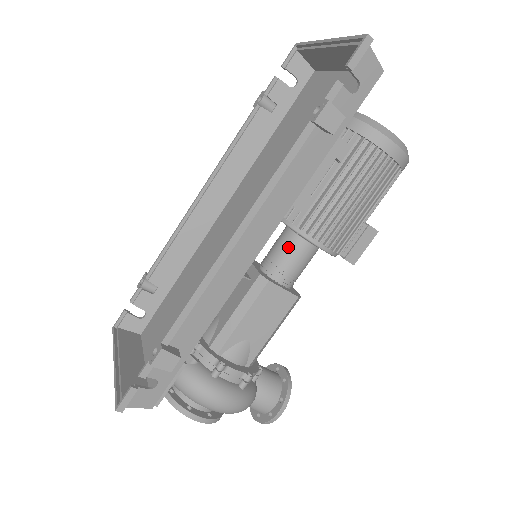
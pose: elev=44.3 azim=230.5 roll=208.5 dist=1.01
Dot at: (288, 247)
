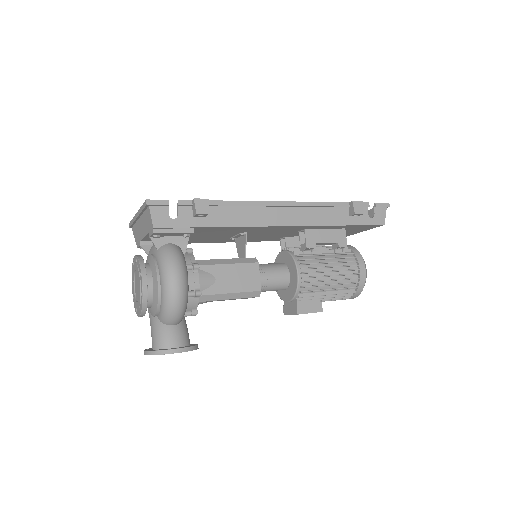
Dot at: (277, 265)
